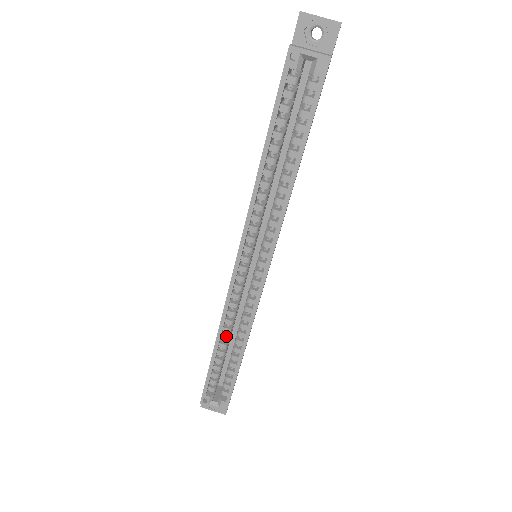
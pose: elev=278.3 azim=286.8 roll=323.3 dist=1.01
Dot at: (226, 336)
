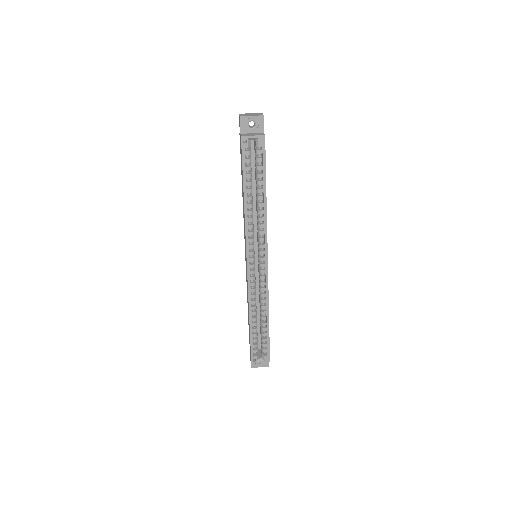
Dot at: (254, 312)
